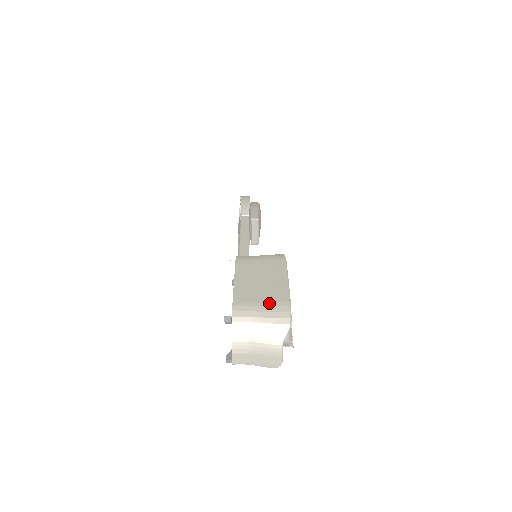
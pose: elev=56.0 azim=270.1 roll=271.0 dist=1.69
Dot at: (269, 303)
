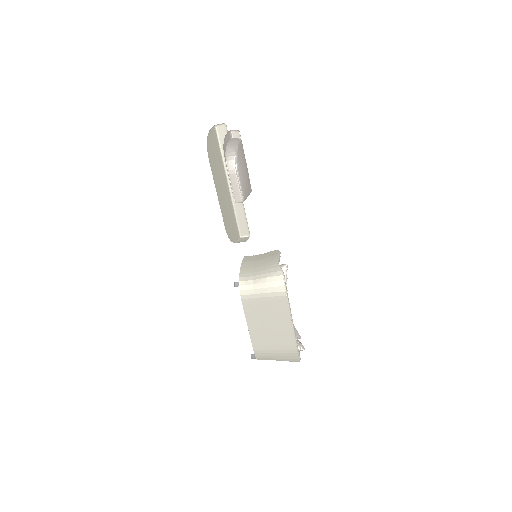
Dot at: (281, 351)
